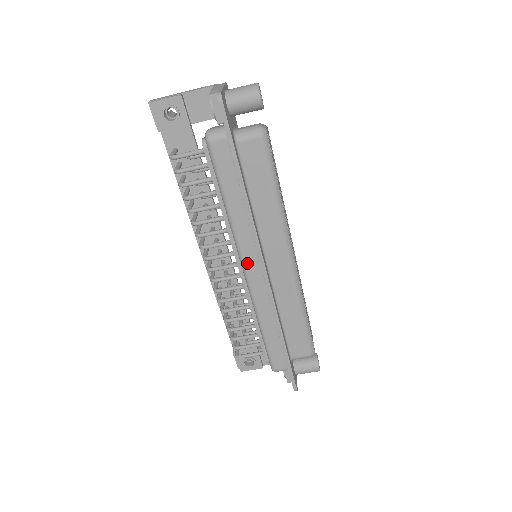
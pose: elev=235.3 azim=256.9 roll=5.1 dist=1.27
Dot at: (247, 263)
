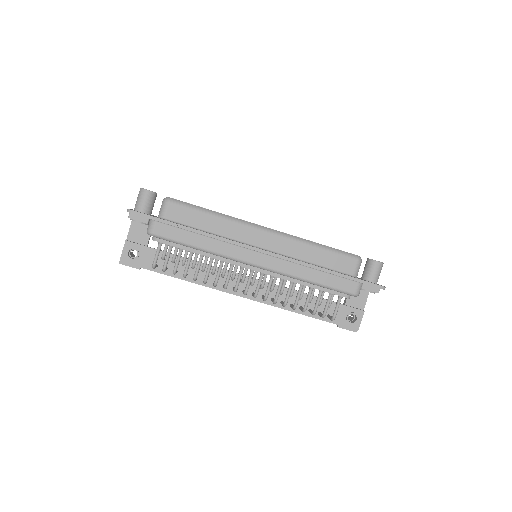
Dot at: (248, 260)
